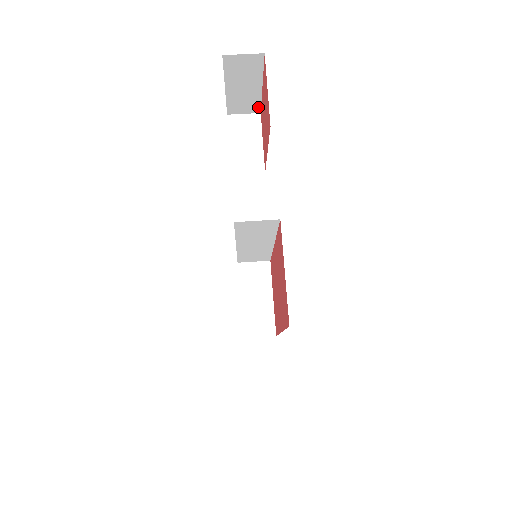
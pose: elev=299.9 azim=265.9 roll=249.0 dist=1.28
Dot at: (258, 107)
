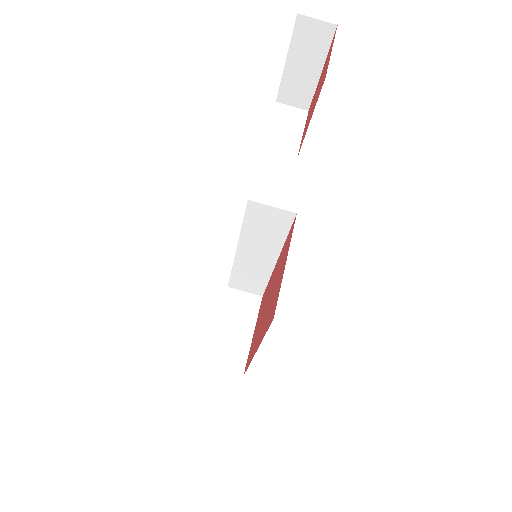
Dot at: (309, 101)
